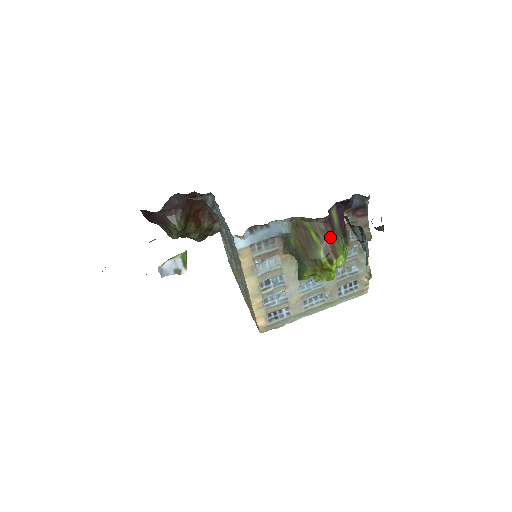
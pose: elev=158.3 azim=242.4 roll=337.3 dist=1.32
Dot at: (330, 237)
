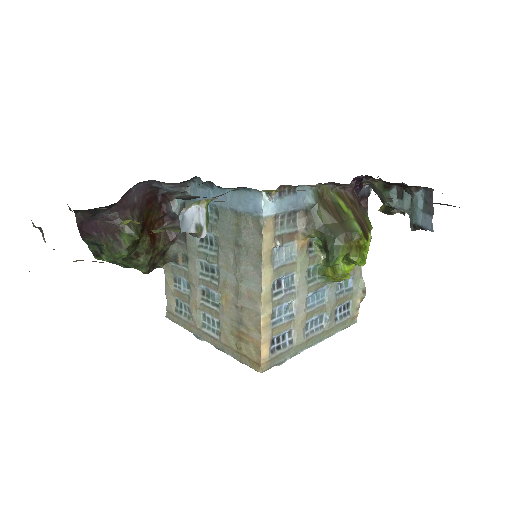
Dot at: (359, 210)
